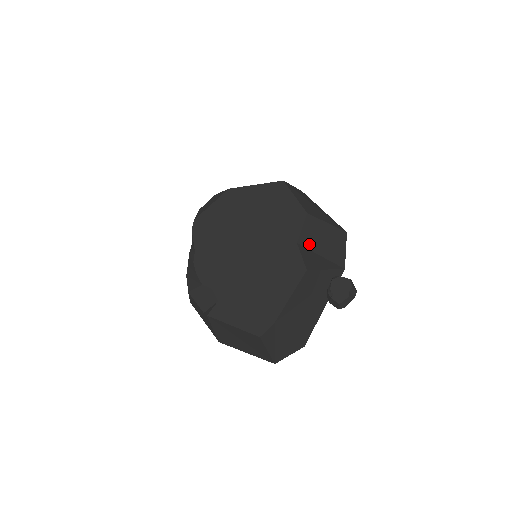
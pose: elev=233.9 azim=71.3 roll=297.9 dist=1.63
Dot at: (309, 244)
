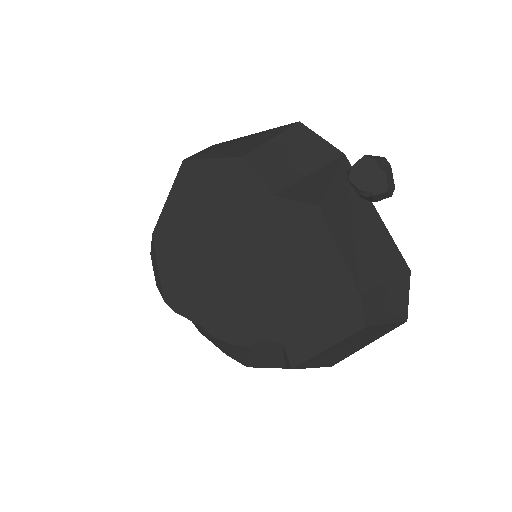
Dot at: (284, 180)
